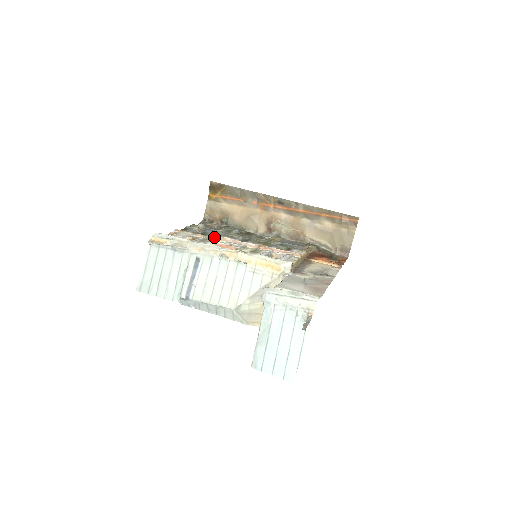
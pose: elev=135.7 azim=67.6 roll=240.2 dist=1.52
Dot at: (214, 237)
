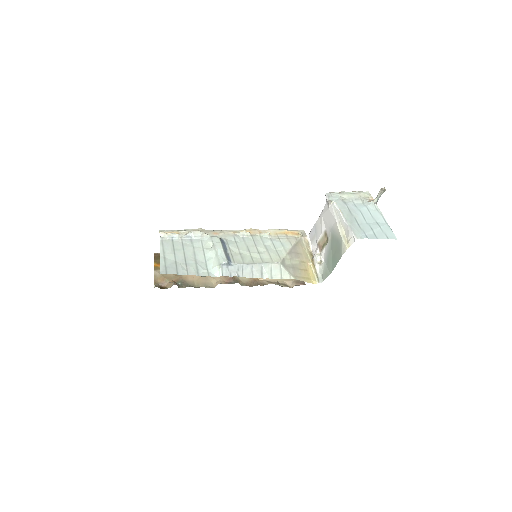
Dot at: occluded
